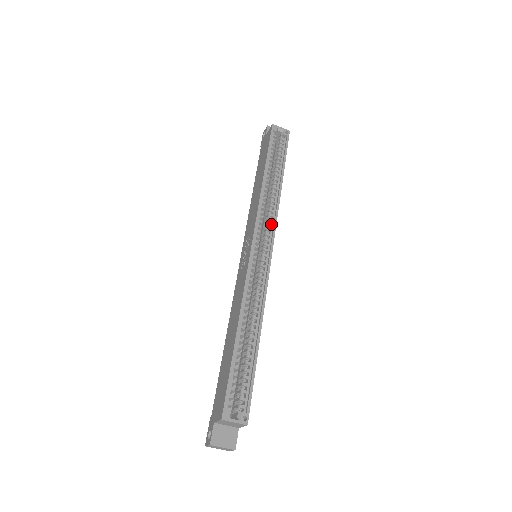
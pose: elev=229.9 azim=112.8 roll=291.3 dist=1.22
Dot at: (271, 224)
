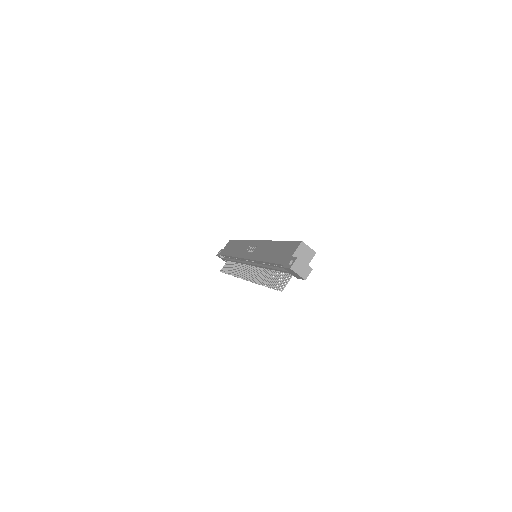
Dot at: occluded
